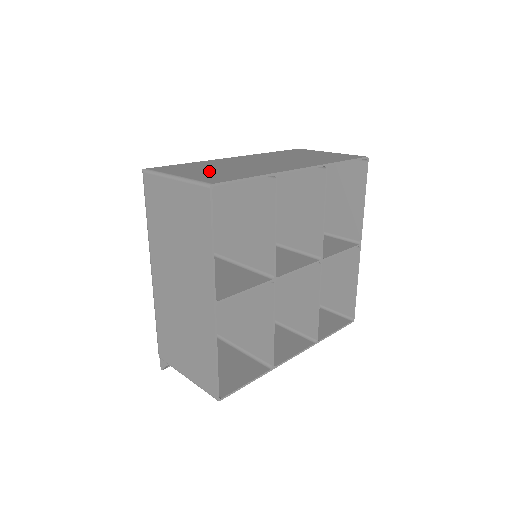
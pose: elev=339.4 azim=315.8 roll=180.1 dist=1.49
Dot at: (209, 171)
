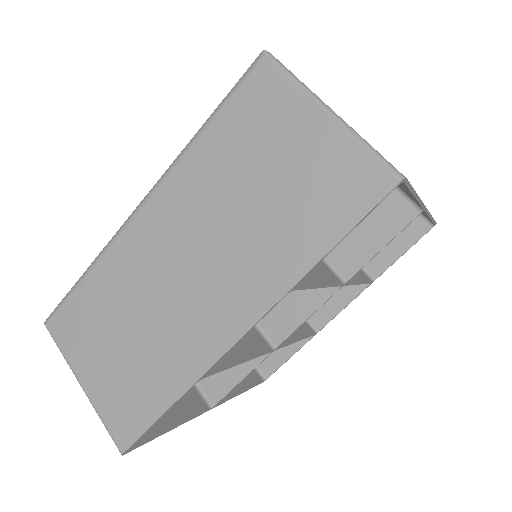
Dot at: (114, 358)
